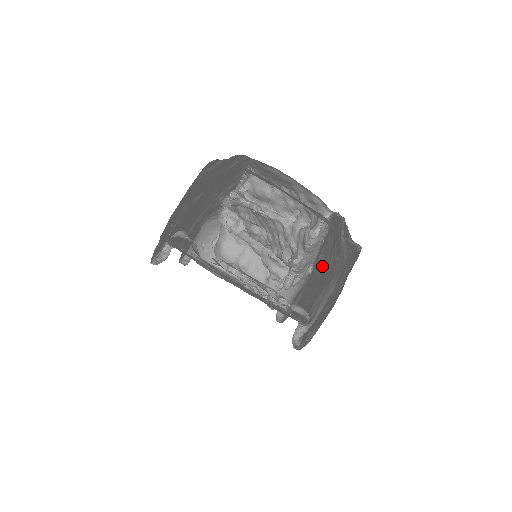
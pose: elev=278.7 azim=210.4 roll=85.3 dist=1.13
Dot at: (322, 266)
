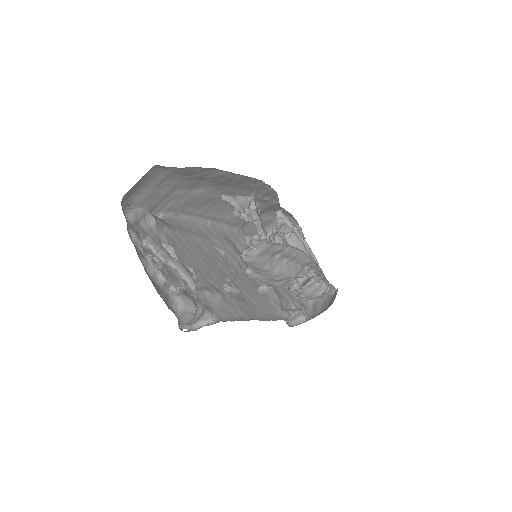
Dot at: occluded
